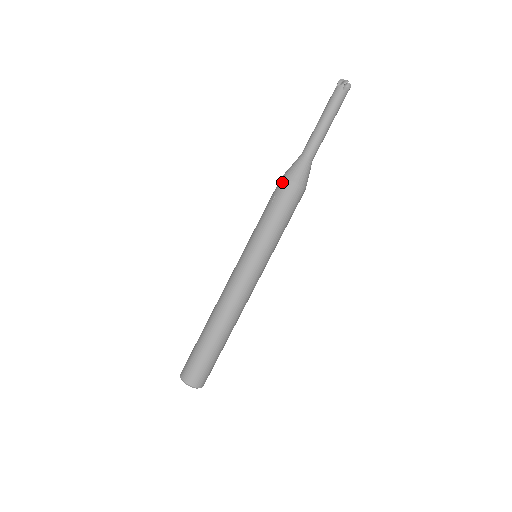
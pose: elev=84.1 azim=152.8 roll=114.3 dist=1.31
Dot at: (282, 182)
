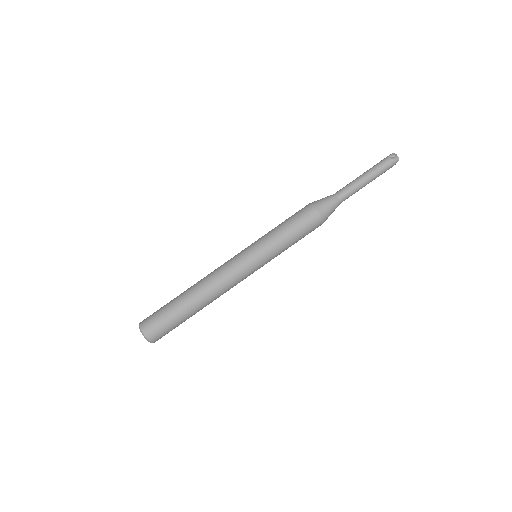
Dot at: occluded
